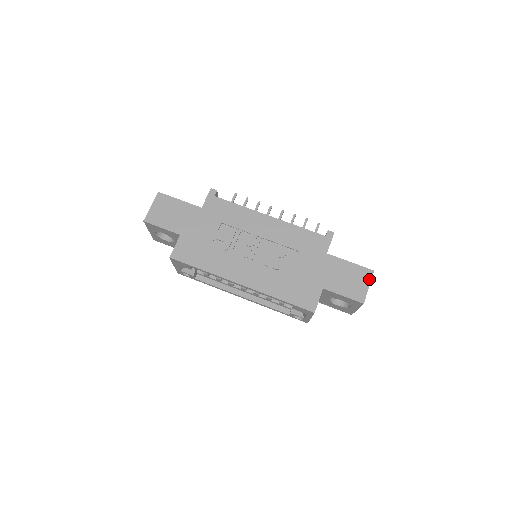
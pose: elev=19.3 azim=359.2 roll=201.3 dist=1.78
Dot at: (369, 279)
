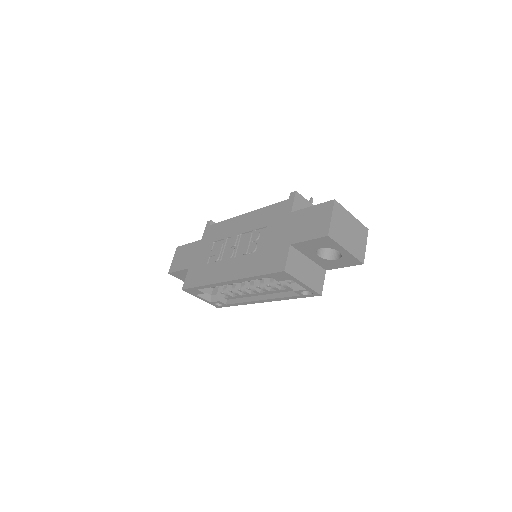
Dot at: (330, 210)
